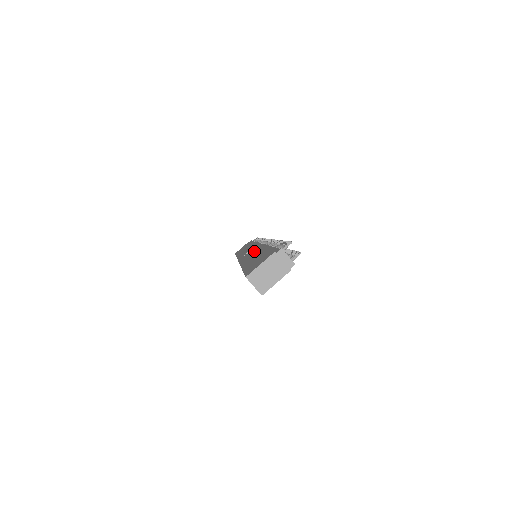
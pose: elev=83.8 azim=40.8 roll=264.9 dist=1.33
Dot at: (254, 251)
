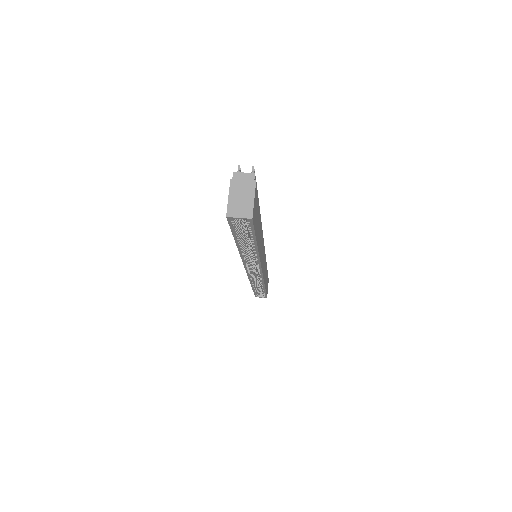
Dot at: occluded
